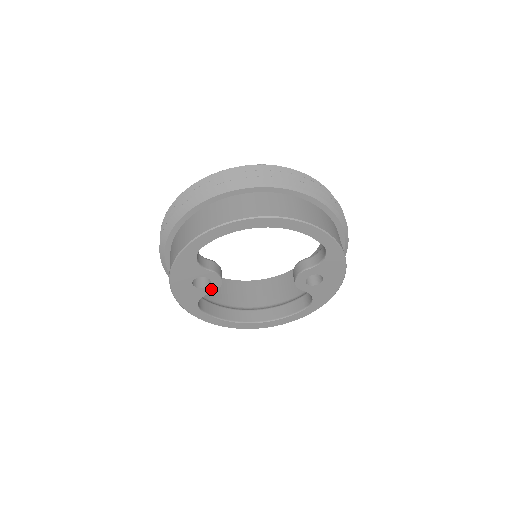
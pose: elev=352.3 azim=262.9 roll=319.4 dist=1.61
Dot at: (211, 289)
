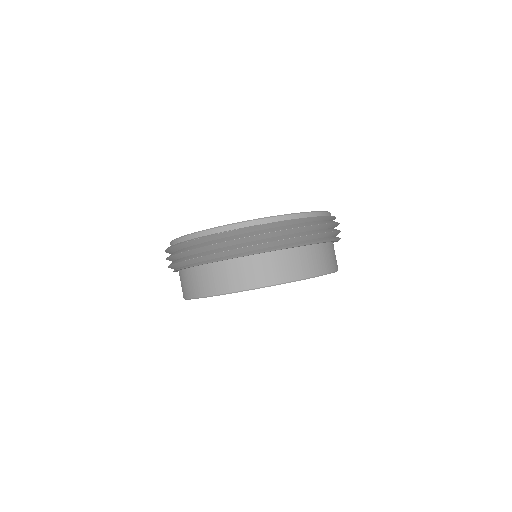
Dot at: occluded
